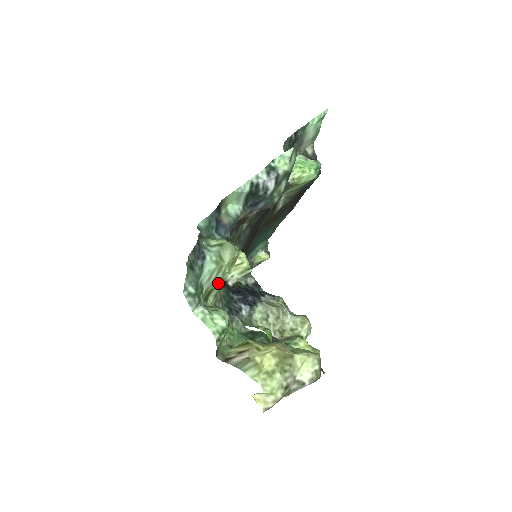
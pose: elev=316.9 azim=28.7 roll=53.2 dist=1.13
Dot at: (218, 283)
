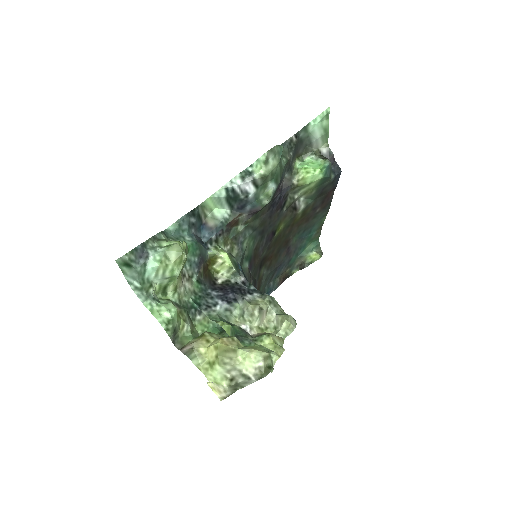
Dot at: (170, 280)
